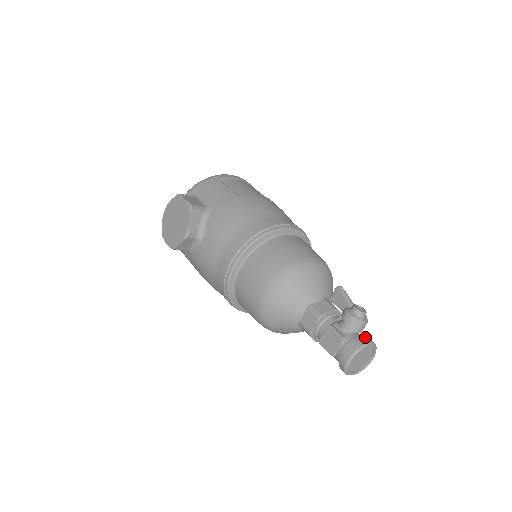
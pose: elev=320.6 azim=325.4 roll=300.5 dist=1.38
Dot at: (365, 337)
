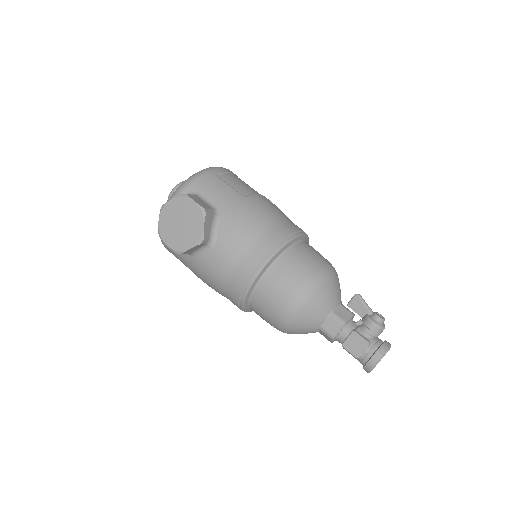
Dot at: (385, 340)
